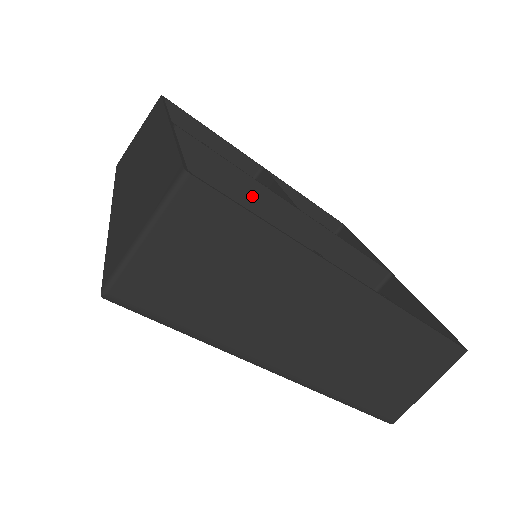
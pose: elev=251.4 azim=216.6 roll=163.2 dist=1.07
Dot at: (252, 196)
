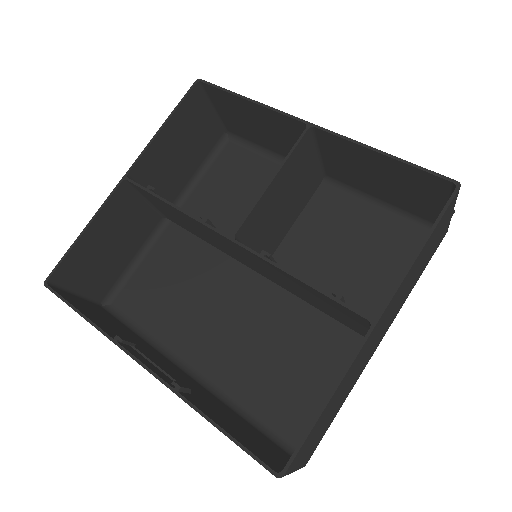
Dot at: (198, 224)
